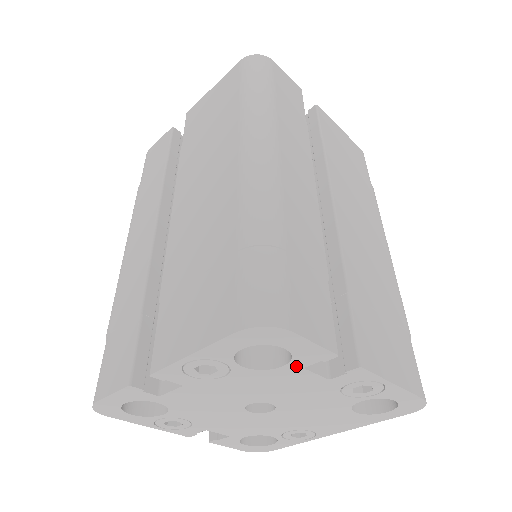
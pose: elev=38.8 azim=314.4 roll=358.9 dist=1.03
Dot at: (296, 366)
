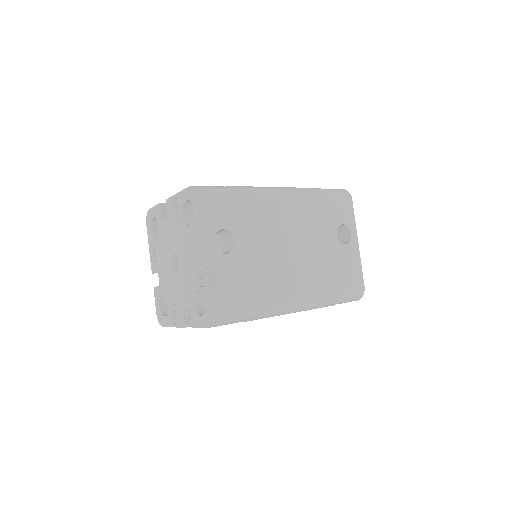
Dot at: (160, 222)
